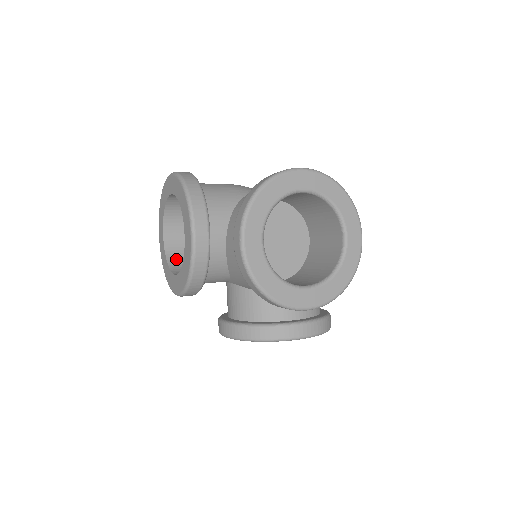
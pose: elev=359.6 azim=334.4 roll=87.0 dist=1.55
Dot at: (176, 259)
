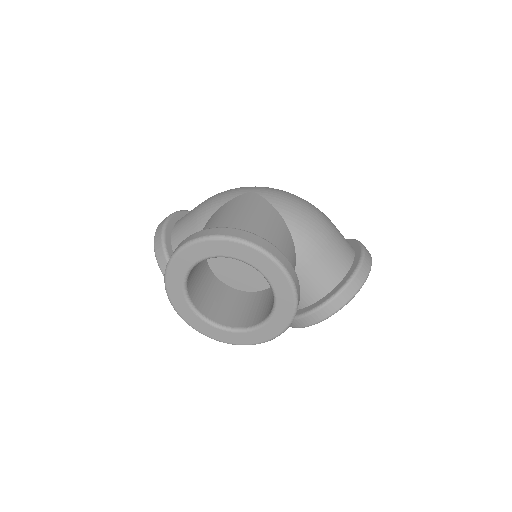
Dot at: occluded
